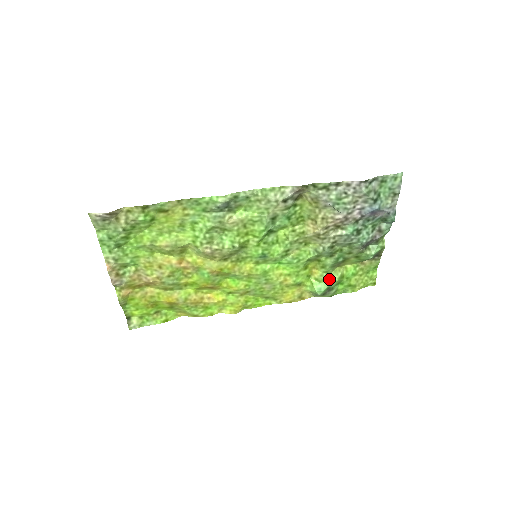
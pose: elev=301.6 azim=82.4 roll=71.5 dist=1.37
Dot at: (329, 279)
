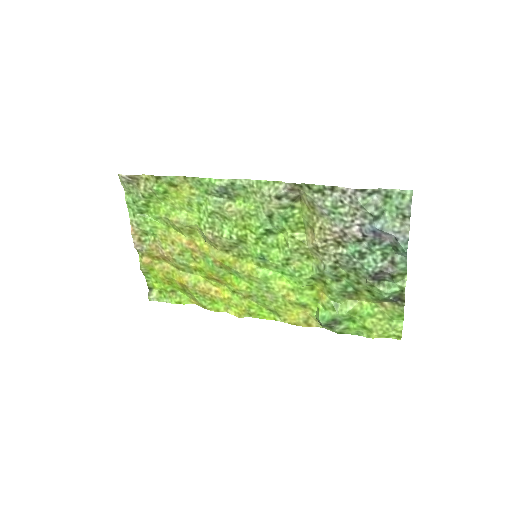
Dot at: (336, 309)
